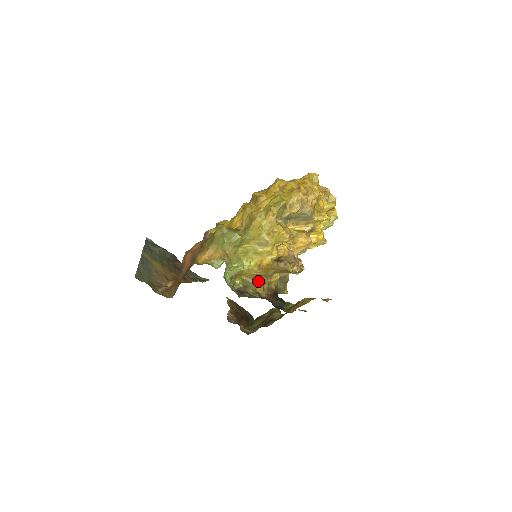
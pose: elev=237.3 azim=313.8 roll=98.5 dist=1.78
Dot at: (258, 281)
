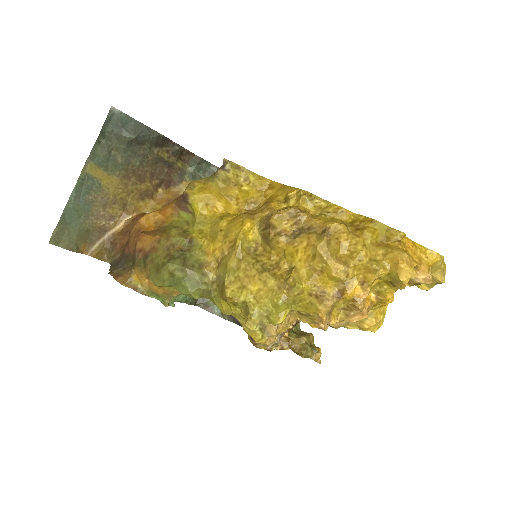
Dot at: occluded
